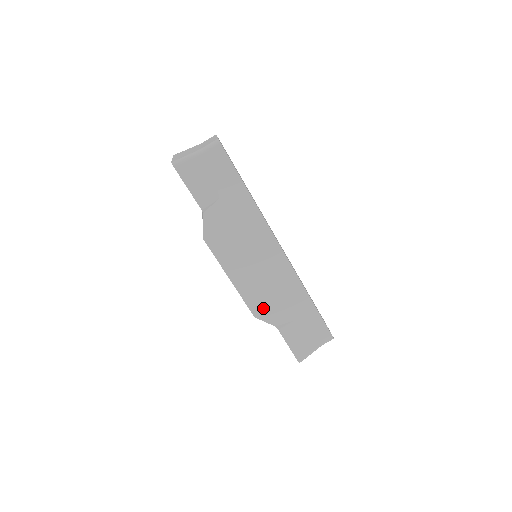
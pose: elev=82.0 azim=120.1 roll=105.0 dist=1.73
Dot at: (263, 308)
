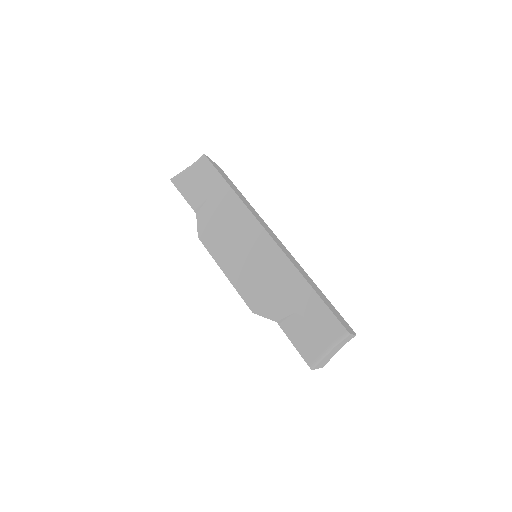
Dot at: (260, 301)
